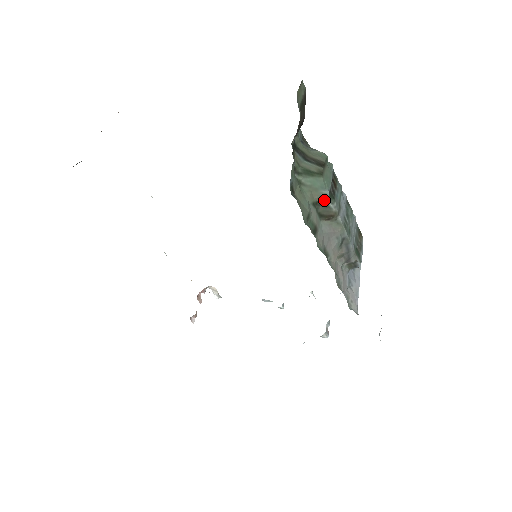
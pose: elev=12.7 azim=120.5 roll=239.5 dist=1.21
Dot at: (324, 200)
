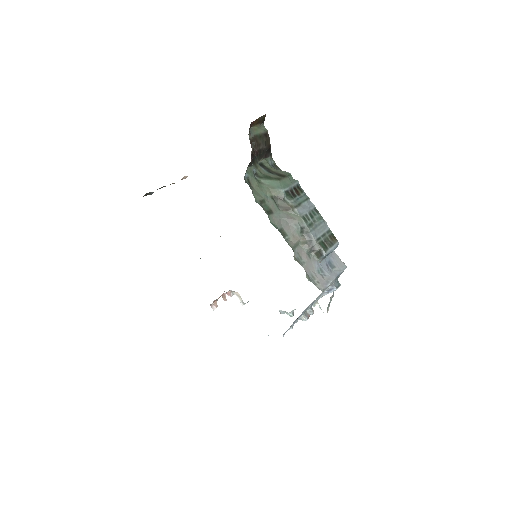
Dot at: (281, 196)
